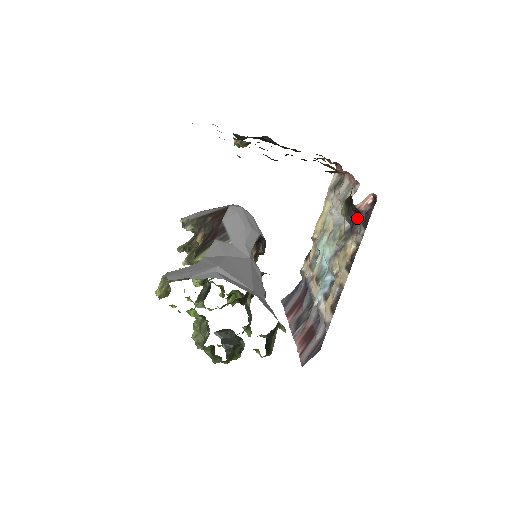
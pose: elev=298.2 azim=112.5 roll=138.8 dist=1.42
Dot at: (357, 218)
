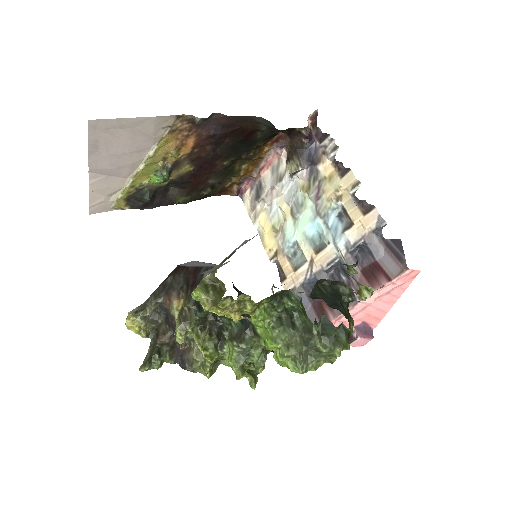
Dot at: (311, 149)
